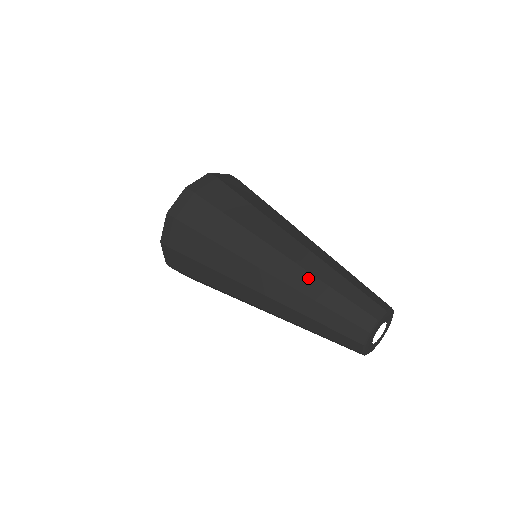
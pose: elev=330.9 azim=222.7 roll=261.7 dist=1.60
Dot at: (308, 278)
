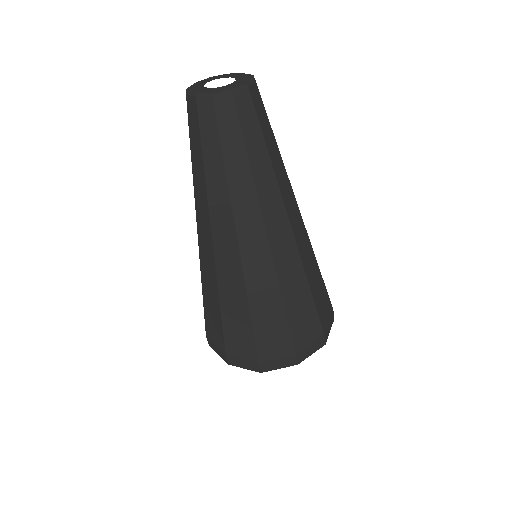
Dot at: occluded
